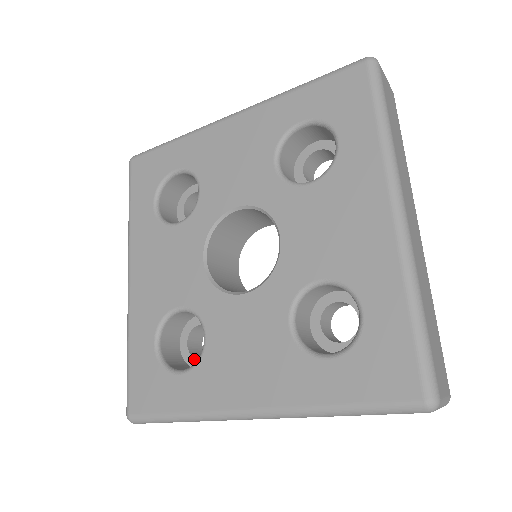
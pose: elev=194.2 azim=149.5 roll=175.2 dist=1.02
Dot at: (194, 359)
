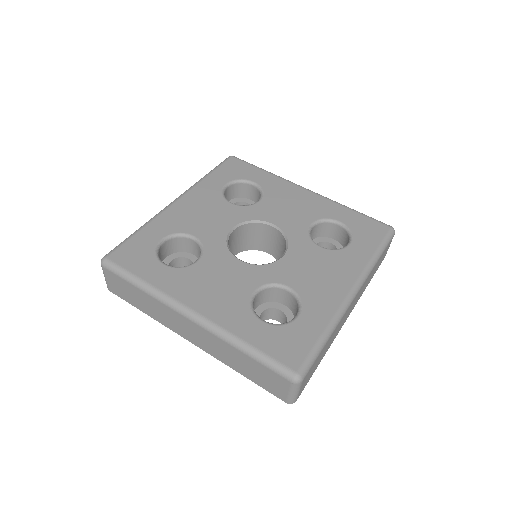
Dot at: occluded
